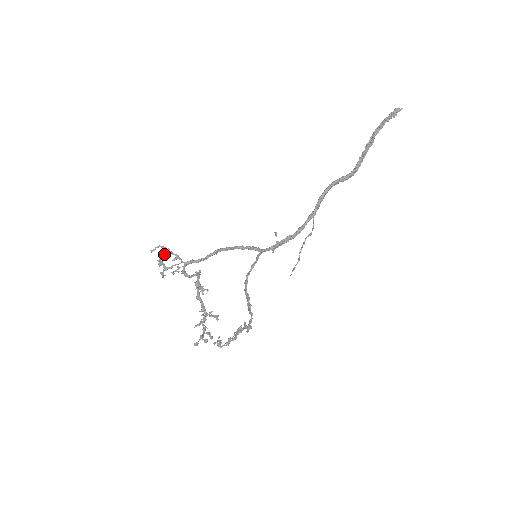
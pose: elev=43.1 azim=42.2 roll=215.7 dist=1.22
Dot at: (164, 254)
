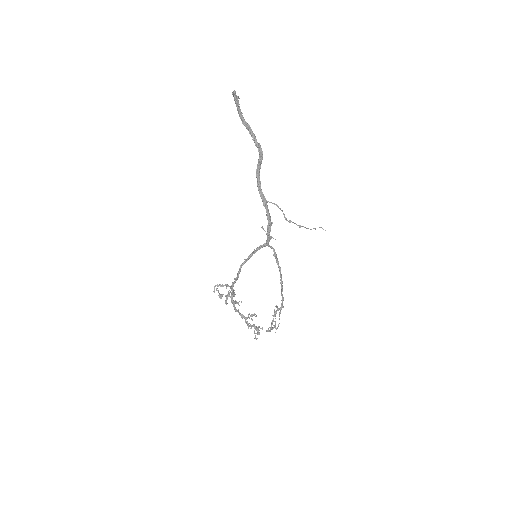
Dot at: occluded
